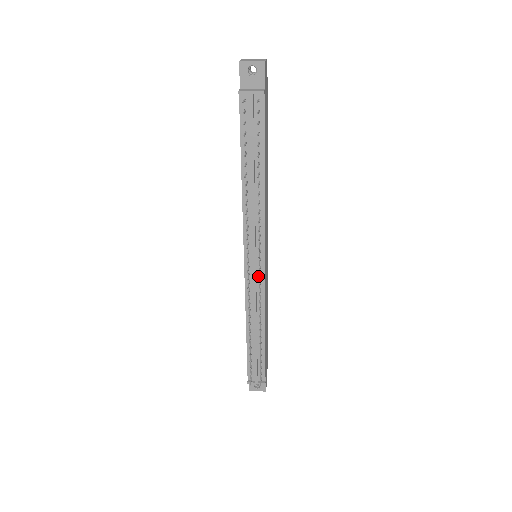
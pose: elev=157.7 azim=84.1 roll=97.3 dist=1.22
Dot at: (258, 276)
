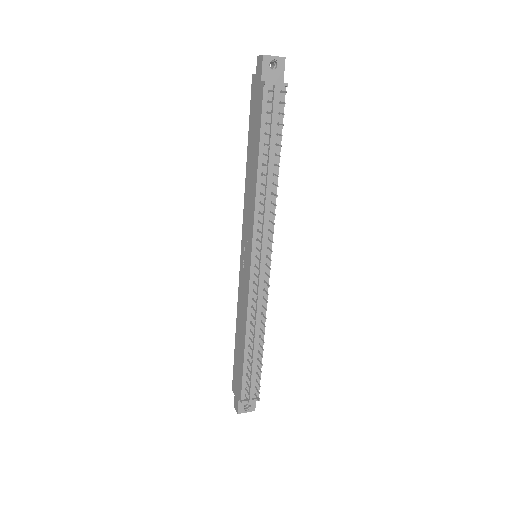
Dot at: (263, 275)
